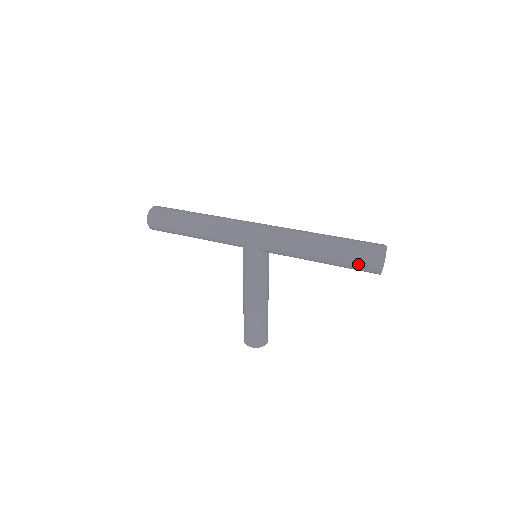
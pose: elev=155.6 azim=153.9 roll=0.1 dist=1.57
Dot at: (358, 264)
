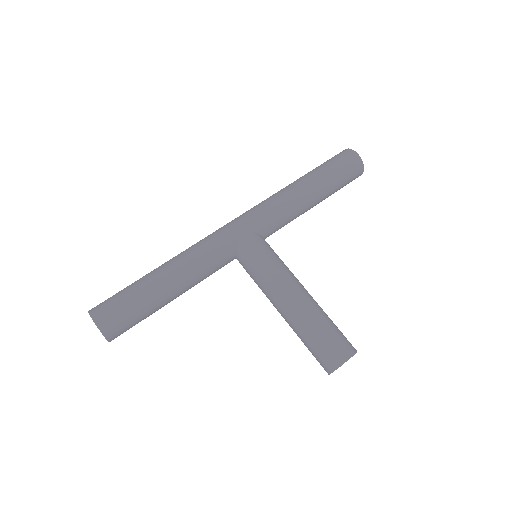
Dot at: (343, 166)
